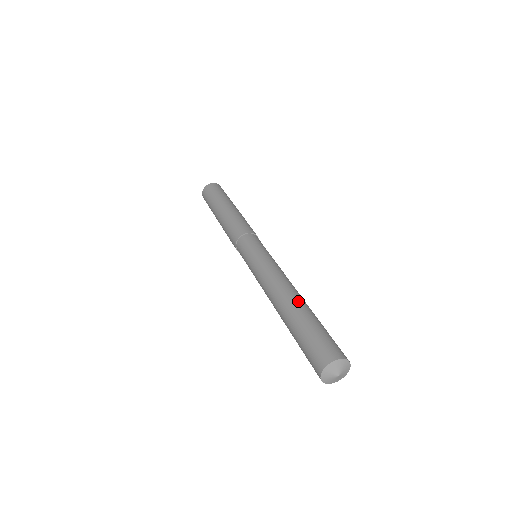
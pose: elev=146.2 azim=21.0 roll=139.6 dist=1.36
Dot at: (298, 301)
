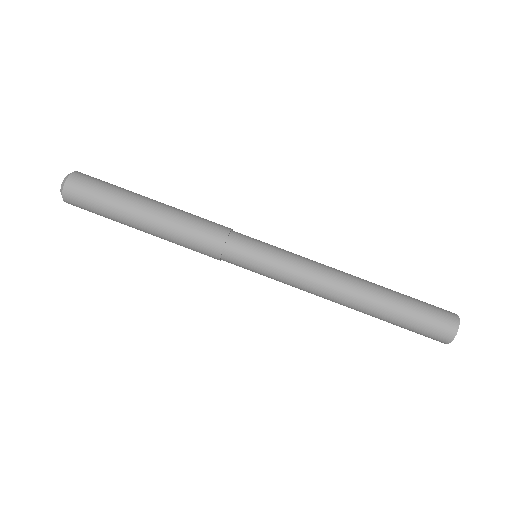
Dot at: (370, 302)
